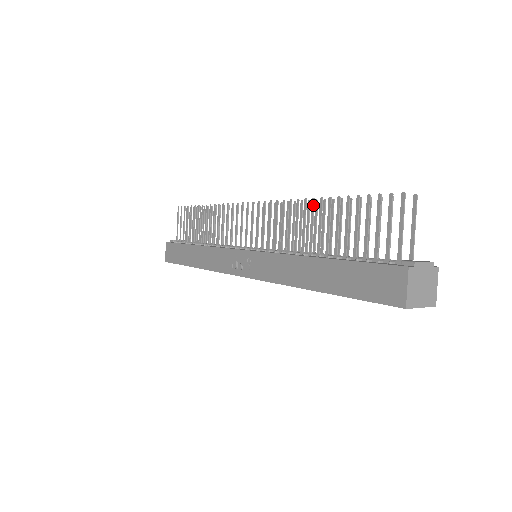
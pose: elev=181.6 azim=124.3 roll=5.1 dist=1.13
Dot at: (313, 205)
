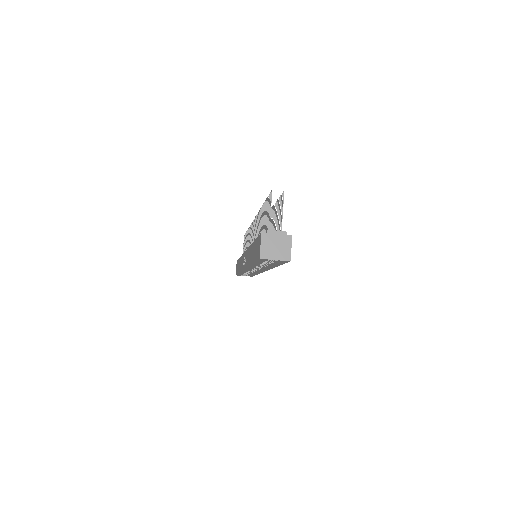
Dot at: (261, 211)
